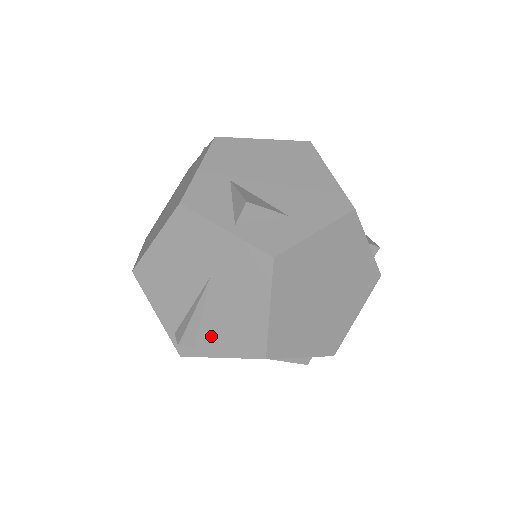
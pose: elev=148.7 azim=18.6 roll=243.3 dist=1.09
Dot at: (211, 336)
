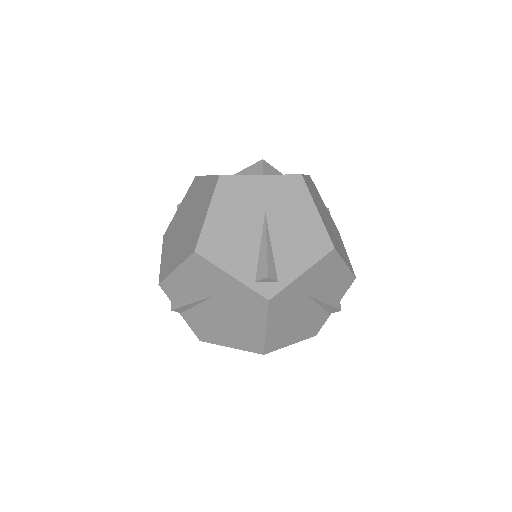
Dot at: (287, 260)
